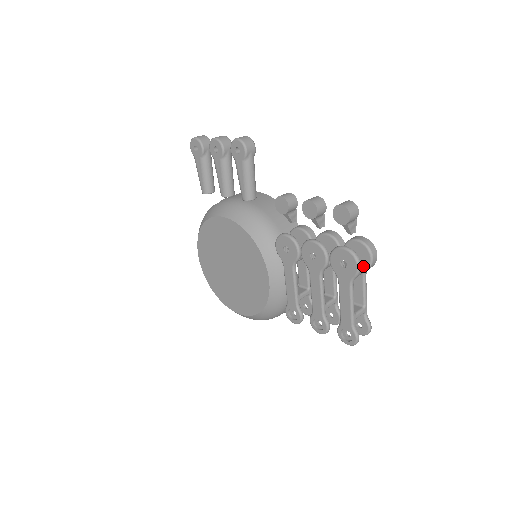
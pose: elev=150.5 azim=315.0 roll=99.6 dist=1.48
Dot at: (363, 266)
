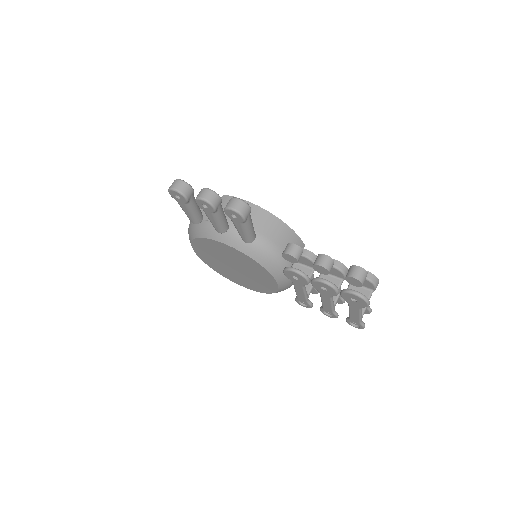
Dot at: (369, 294)
